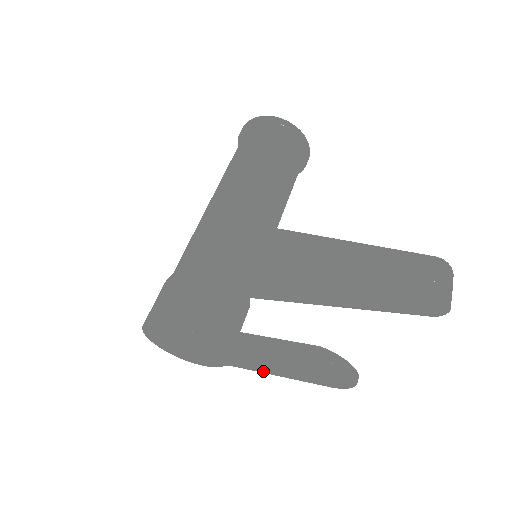
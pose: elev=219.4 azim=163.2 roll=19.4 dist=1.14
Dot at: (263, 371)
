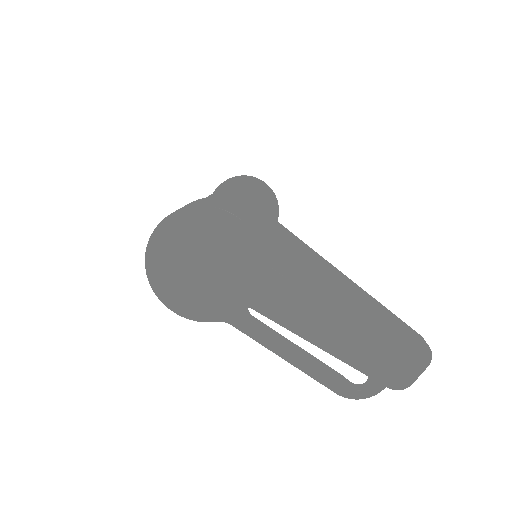
Dot at: (272, 344)
